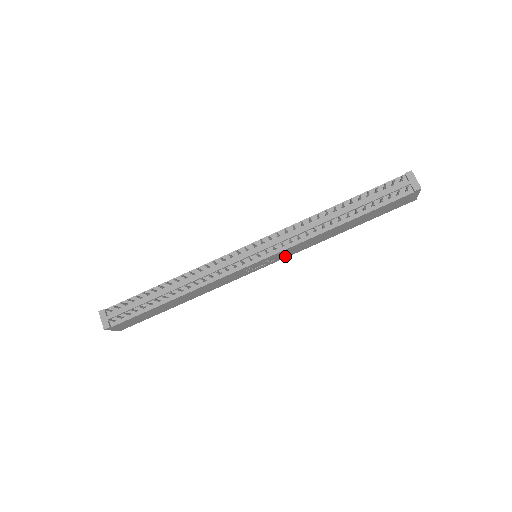
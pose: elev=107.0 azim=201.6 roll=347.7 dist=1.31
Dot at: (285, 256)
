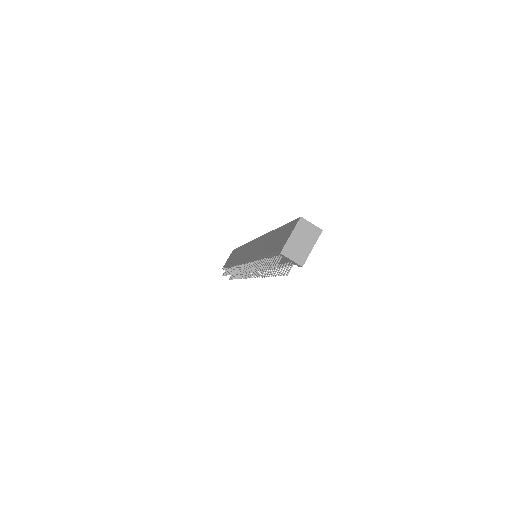
Dot at: occluded
